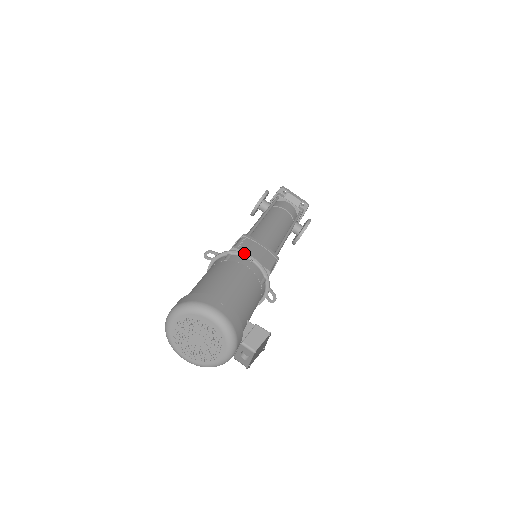
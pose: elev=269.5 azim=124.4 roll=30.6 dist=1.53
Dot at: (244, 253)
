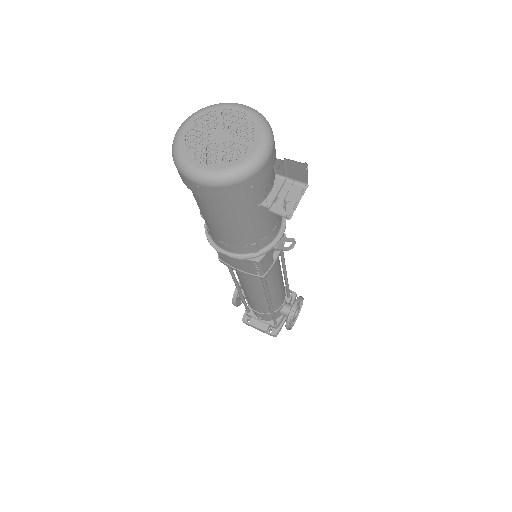
Dot at: occluded
